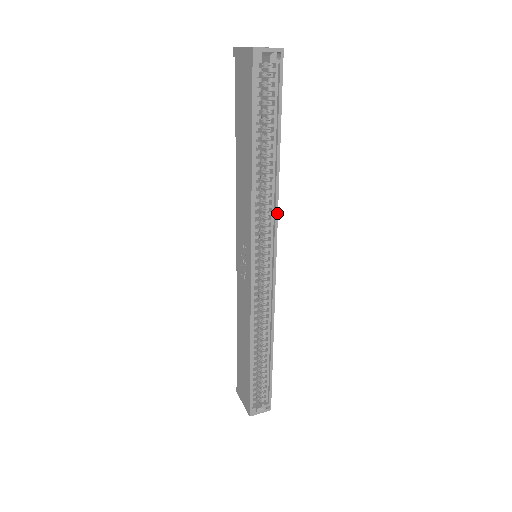
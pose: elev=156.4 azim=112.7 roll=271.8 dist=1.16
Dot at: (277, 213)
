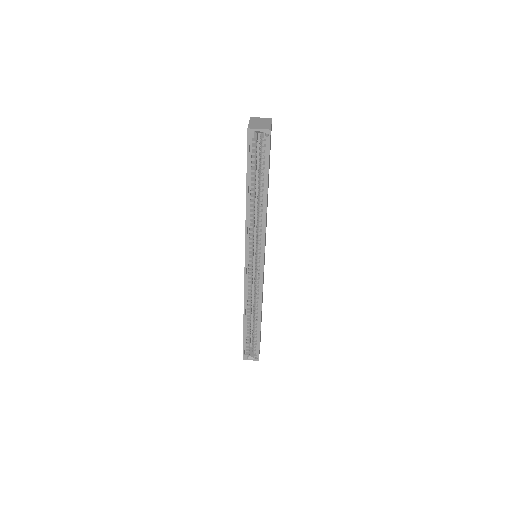
Dot at: (265, 233)
